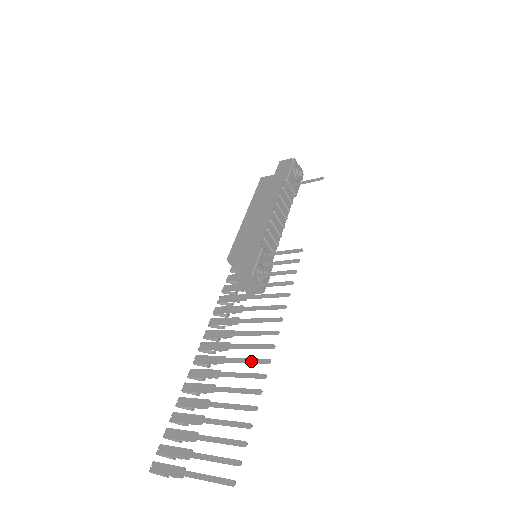
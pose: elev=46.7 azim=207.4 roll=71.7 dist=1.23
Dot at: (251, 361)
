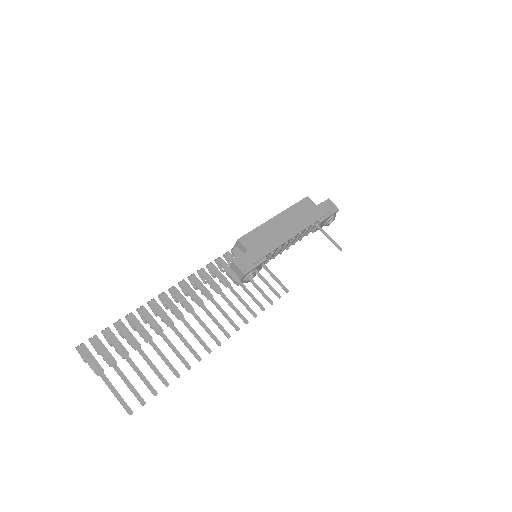
Dot at: (199, 339)
